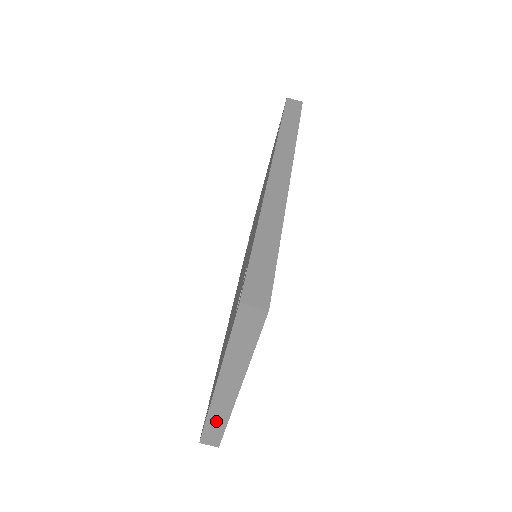
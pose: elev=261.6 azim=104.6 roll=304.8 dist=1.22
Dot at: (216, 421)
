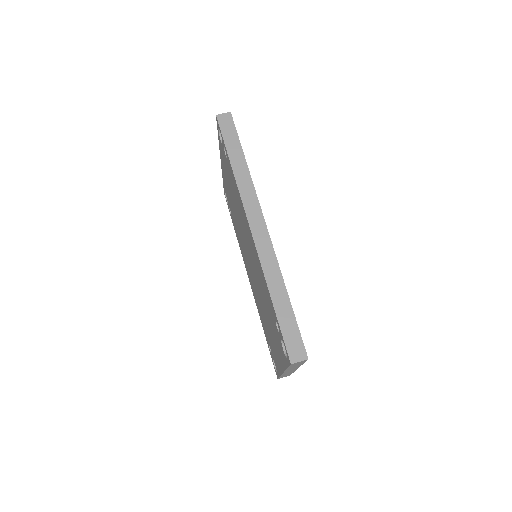
Dot at: occluded
